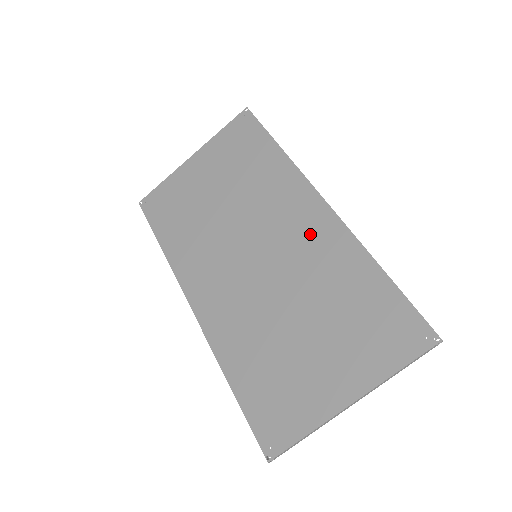
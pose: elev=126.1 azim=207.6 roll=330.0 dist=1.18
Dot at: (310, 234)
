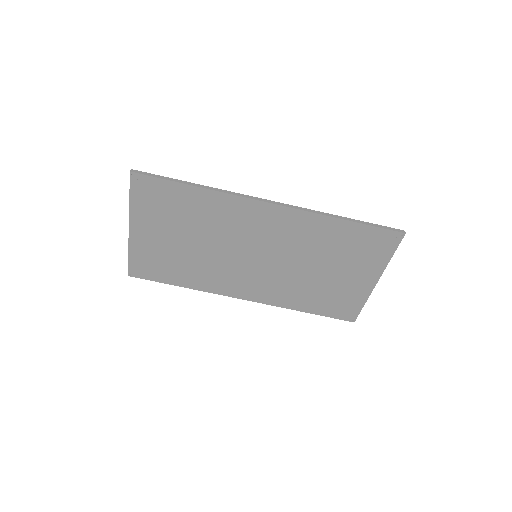
Dot at: (281, 227)
